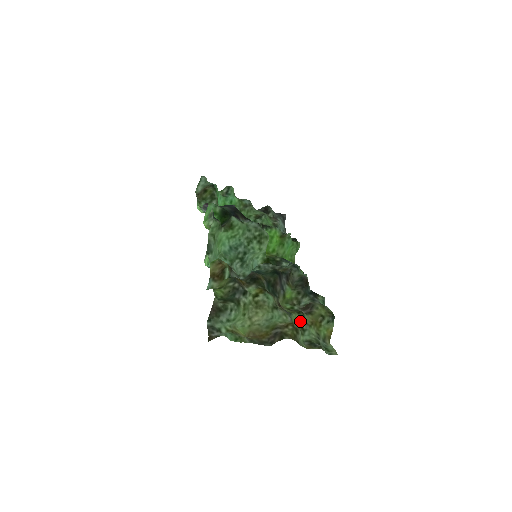
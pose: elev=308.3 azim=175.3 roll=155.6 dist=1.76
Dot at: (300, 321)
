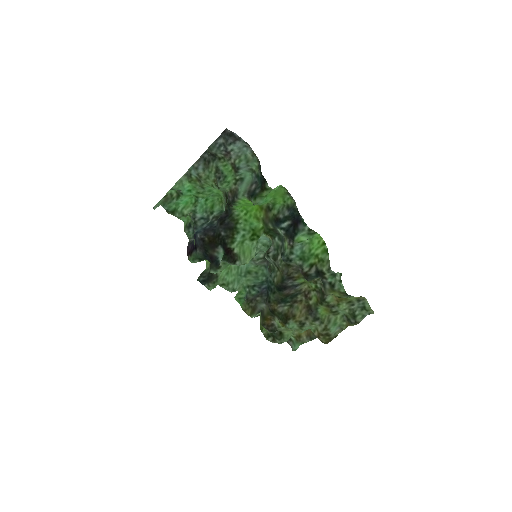
Dot at: (327, 308)
